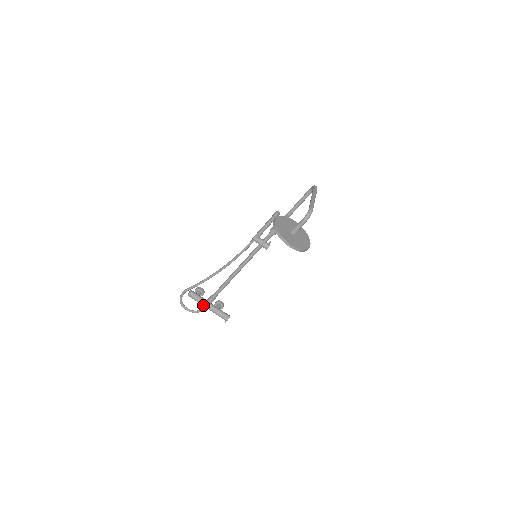
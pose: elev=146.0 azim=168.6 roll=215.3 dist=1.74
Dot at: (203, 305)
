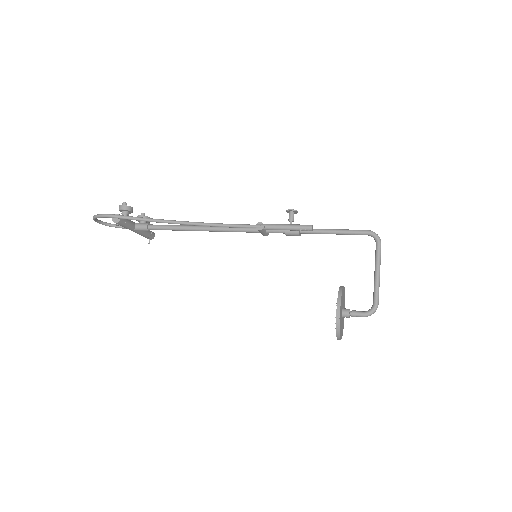
Dot at: occluded
